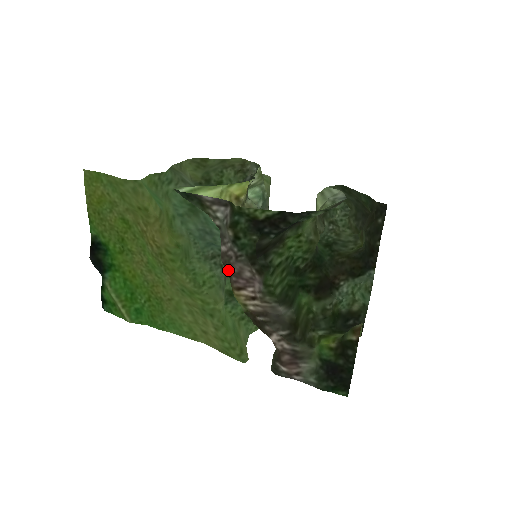
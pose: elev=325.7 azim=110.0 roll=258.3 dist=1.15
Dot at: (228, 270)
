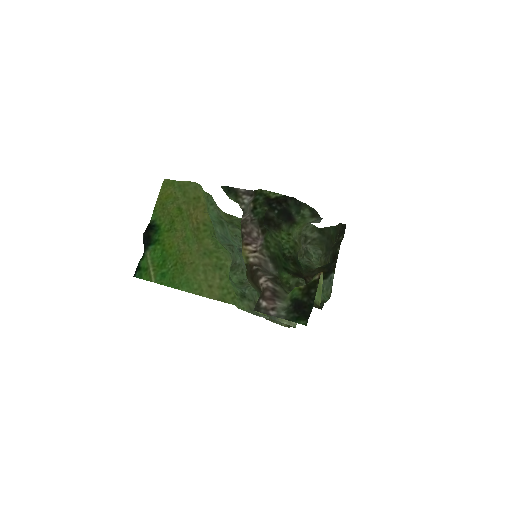
Dot at: (243, 229)
